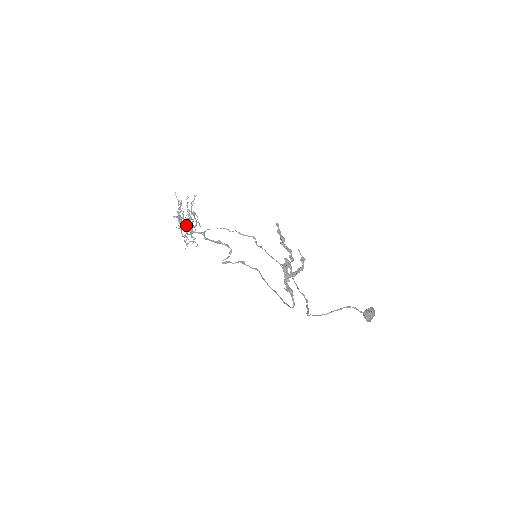
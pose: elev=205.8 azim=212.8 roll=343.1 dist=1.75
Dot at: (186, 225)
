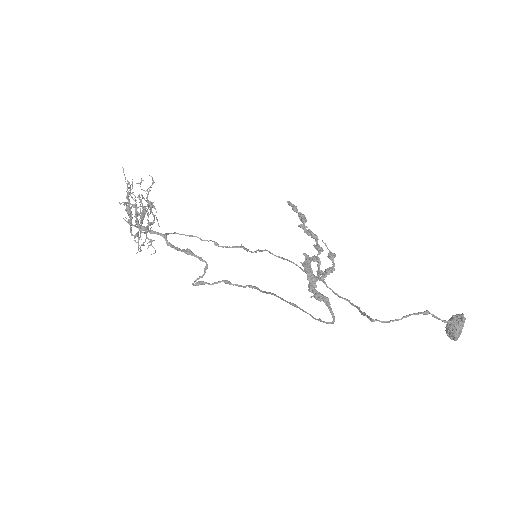
Dot at: occluded
